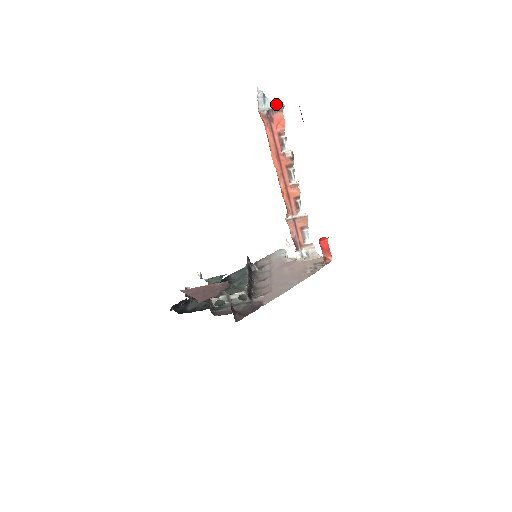
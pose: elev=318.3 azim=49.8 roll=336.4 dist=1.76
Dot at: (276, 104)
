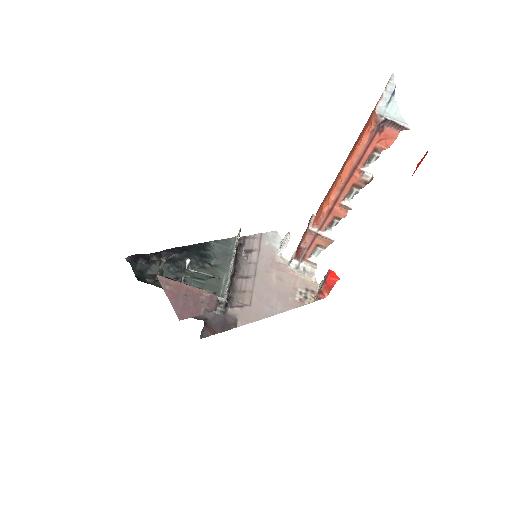
Dot at: (400, 117)
